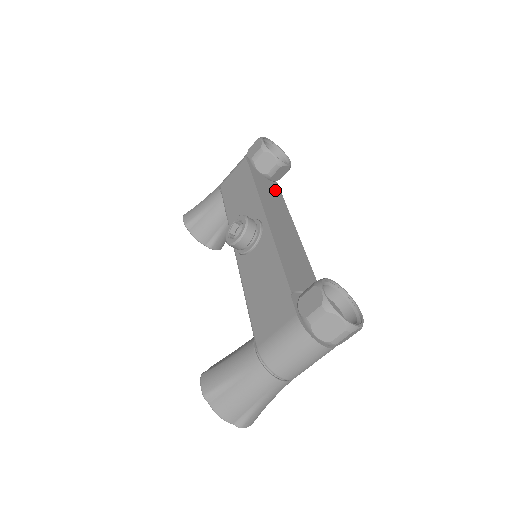
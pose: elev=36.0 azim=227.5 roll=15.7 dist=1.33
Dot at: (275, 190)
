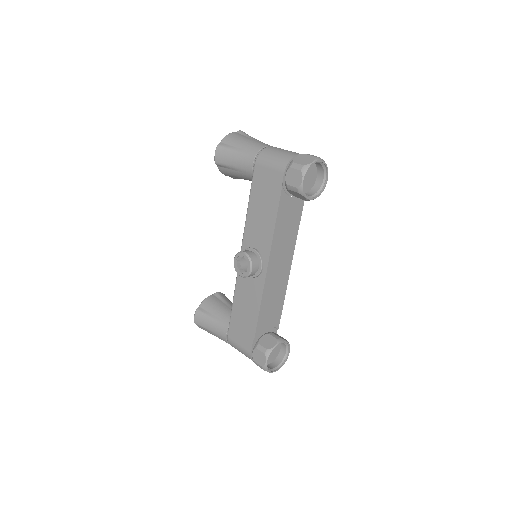
Dot at: (298, 204)
